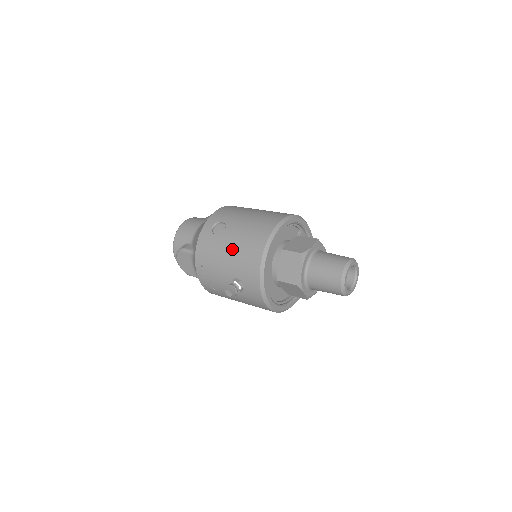
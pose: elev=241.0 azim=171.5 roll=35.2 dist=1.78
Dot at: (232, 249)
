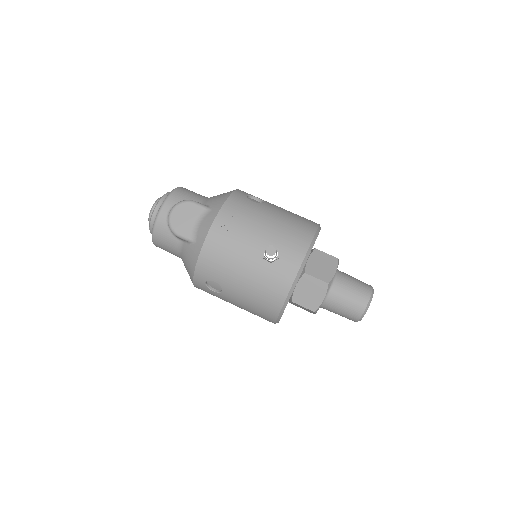
Dot at: (276, 218)
